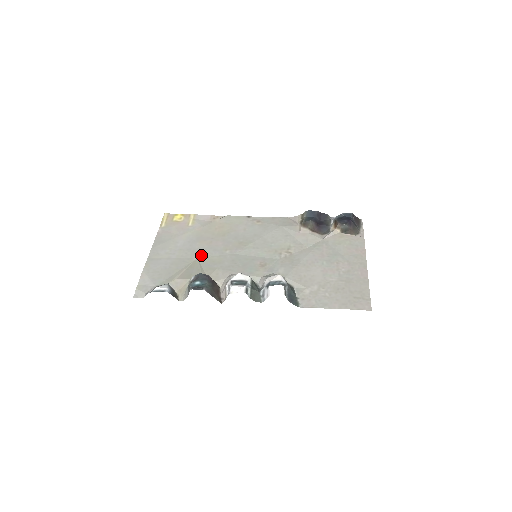
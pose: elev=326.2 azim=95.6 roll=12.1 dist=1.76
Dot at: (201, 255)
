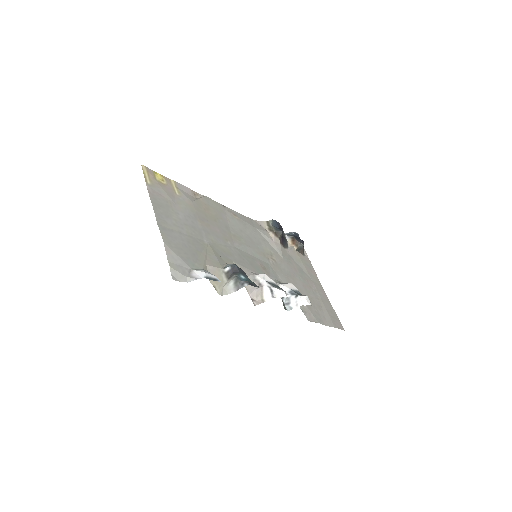
Dot at: (209, 239)
